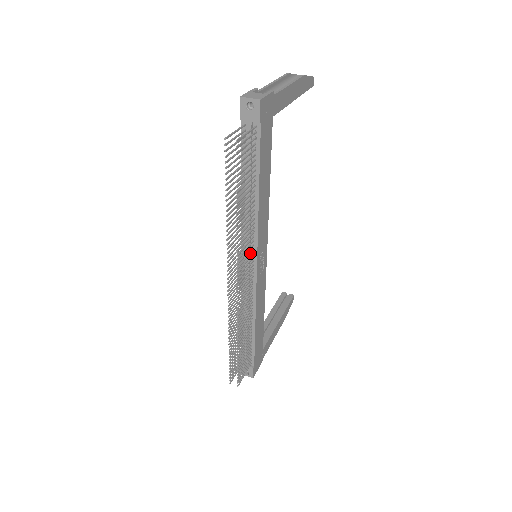
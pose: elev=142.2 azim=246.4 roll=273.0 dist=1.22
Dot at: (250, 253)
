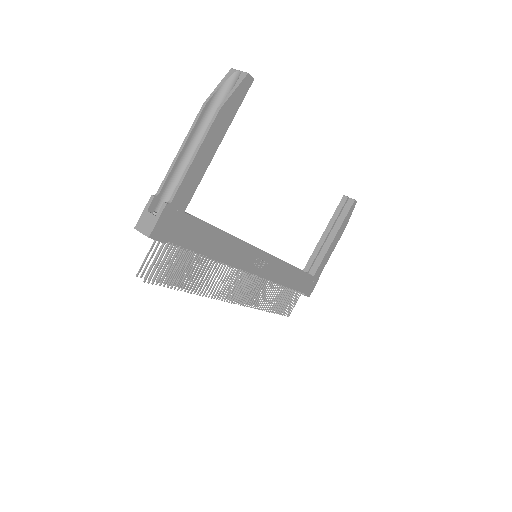
Dot at: (237, 276)
